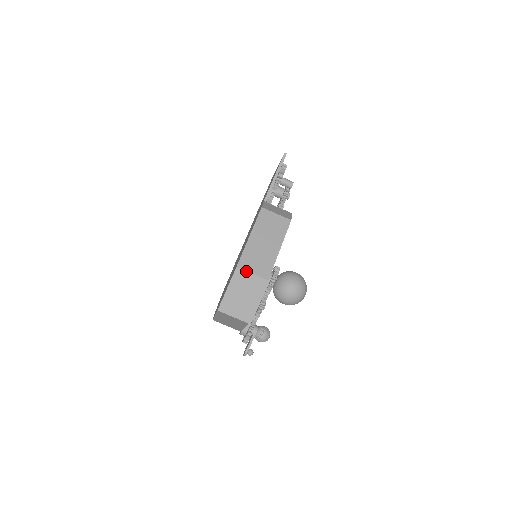
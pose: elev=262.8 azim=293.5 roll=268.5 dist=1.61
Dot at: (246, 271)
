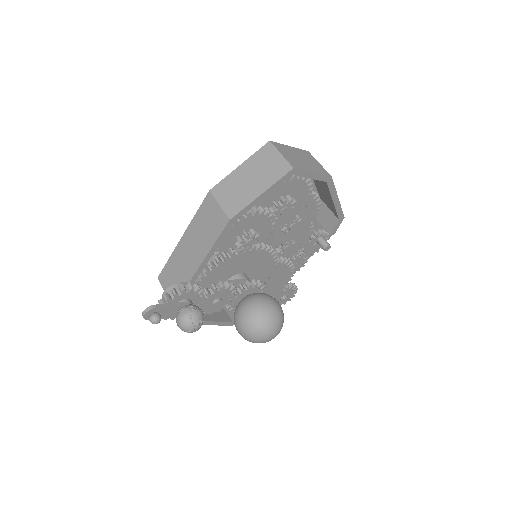
Dot at: (315, 159)
